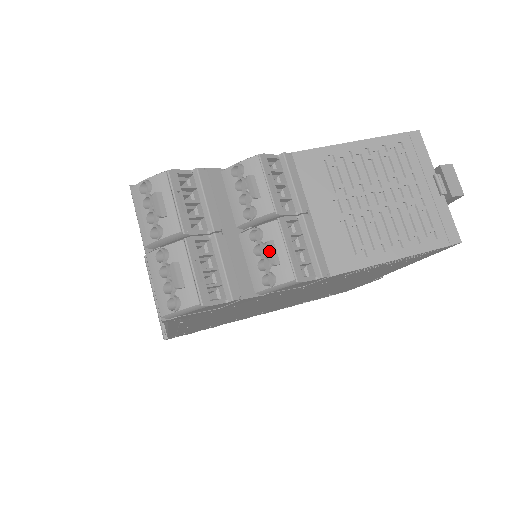
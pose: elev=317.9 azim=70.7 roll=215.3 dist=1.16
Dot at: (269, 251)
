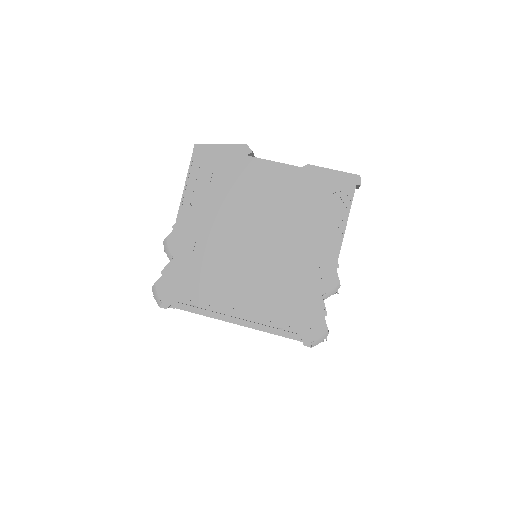
Dot at: occluded
